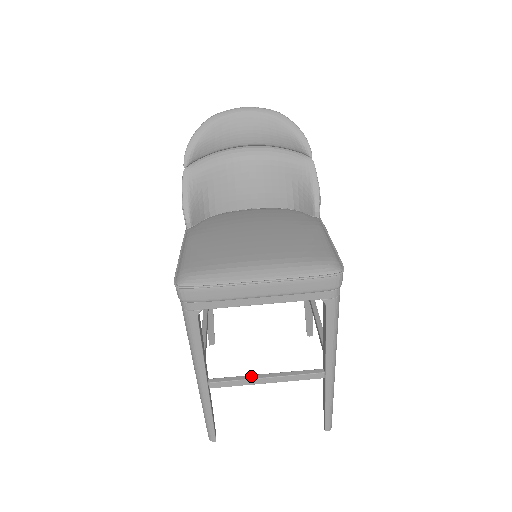
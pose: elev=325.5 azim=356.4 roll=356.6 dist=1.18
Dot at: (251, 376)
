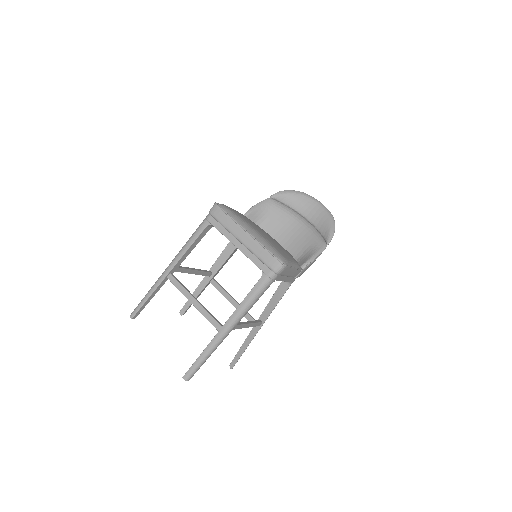
Dot at: occluded
